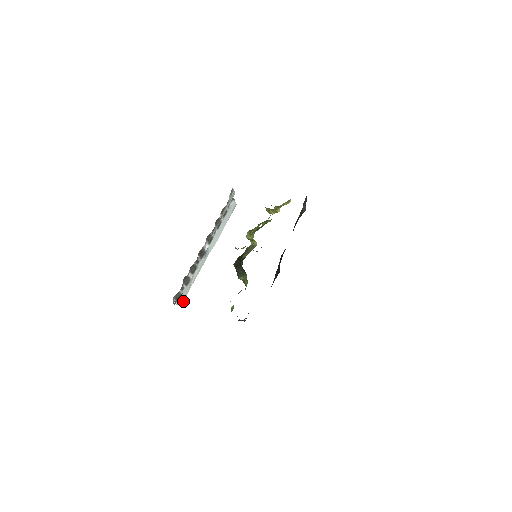
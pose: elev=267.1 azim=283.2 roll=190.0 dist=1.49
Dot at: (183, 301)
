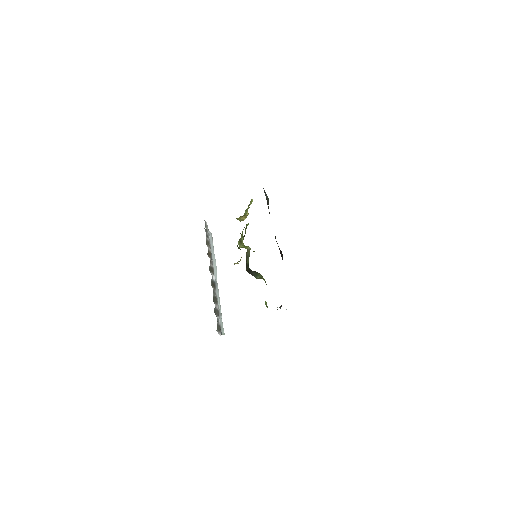
Dot at: (223, 331)
